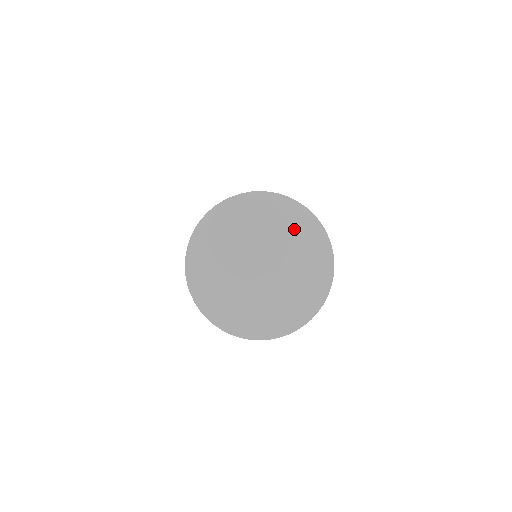
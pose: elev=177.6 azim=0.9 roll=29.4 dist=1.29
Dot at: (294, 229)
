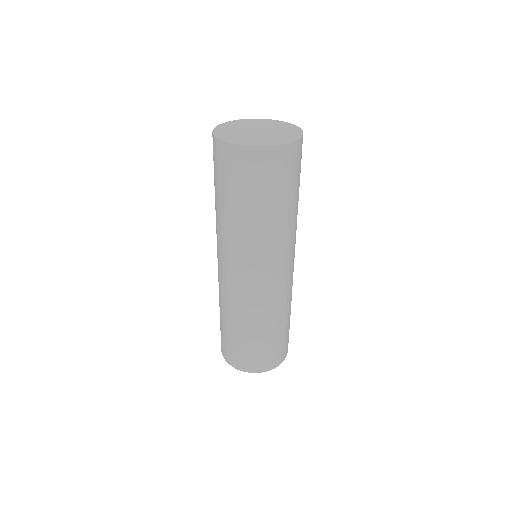
Dot at: (258, 122)
